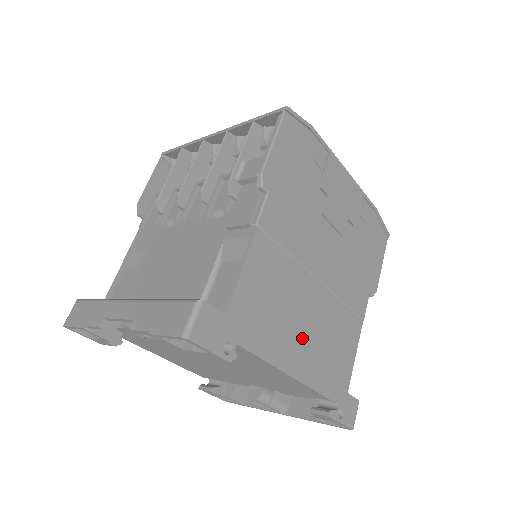
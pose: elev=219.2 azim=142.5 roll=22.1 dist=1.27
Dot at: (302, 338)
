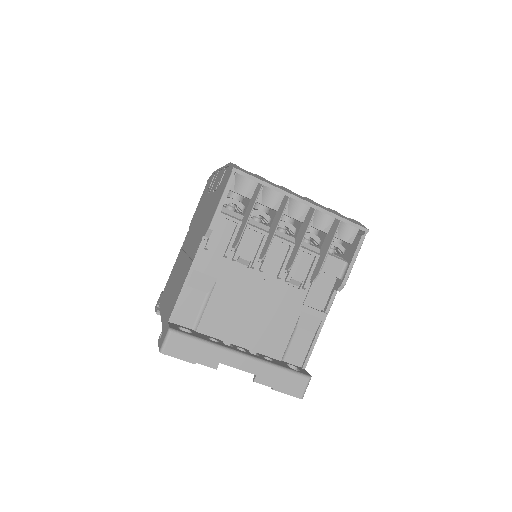
Dot at: occluded
